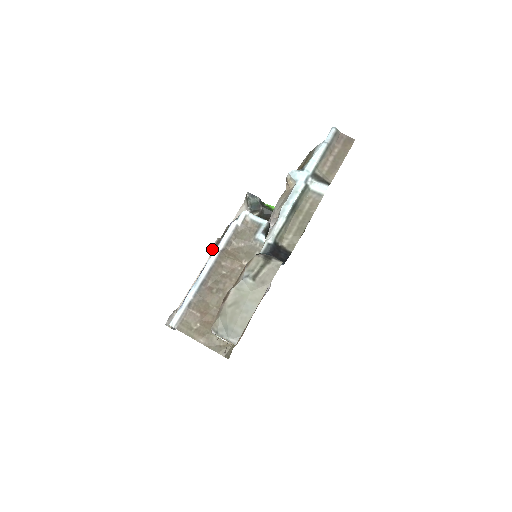
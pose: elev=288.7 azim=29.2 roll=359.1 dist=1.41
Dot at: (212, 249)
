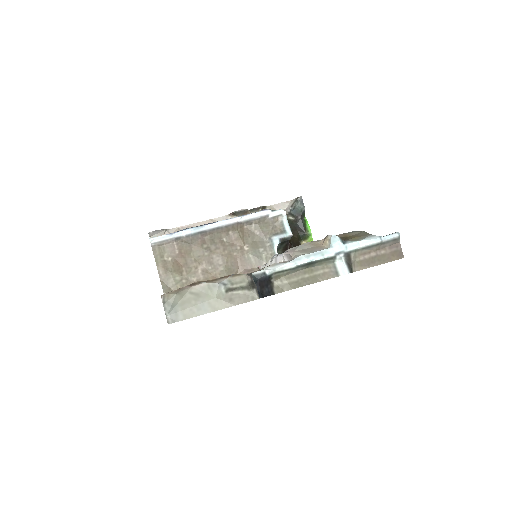
Dot at: (234, 212)
